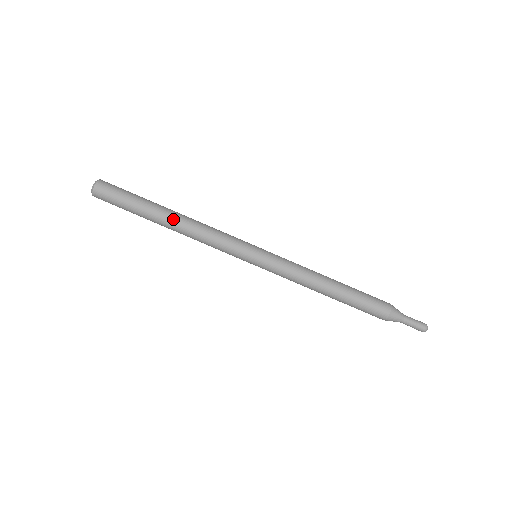
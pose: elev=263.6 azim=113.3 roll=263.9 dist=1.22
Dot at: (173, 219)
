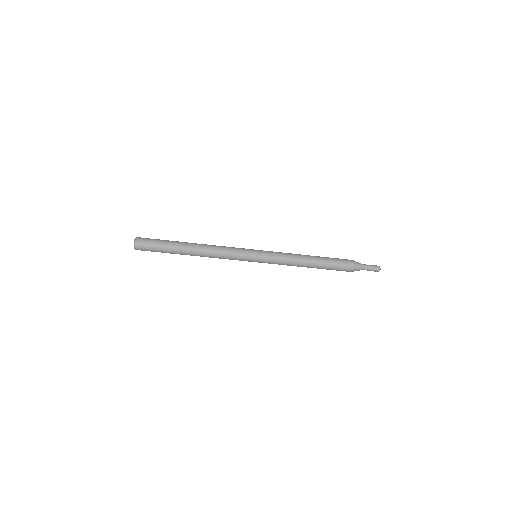
Dot at: (194, 255)
